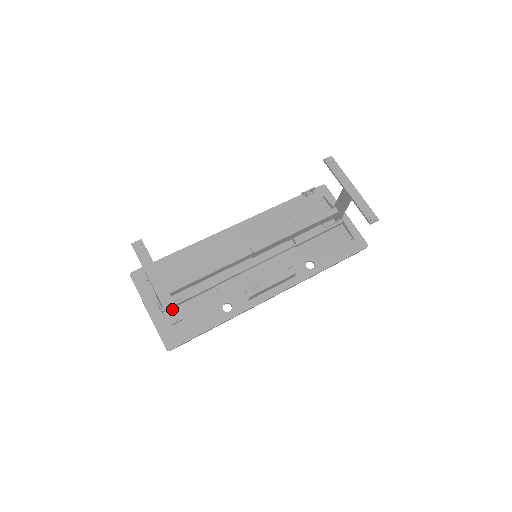
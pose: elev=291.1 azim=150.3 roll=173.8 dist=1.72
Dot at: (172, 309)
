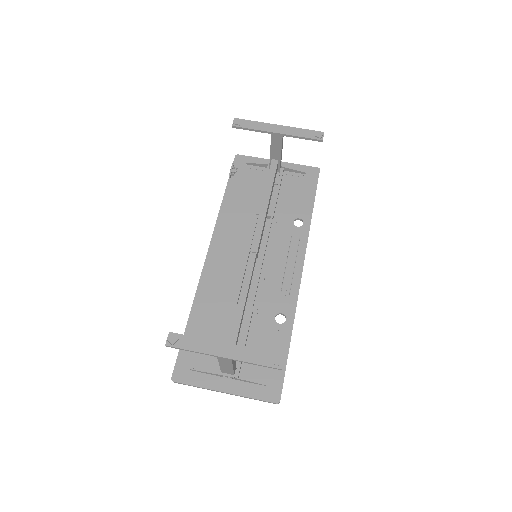
Dot at: (267, 358)
